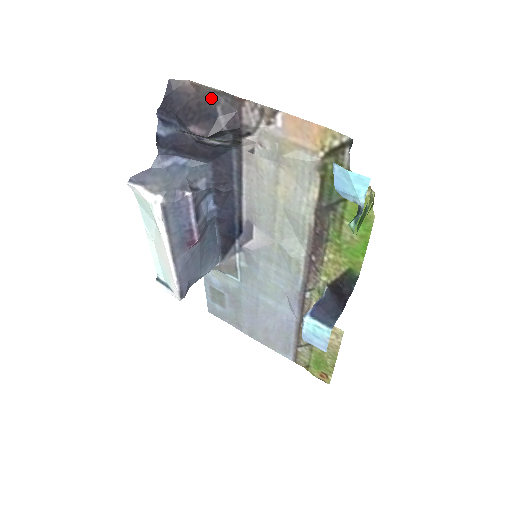
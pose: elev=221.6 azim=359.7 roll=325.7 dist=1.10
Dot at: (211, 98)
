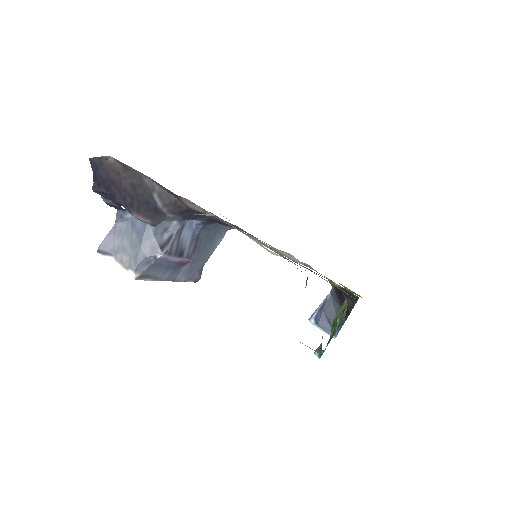
Dot at: (143, 182)
